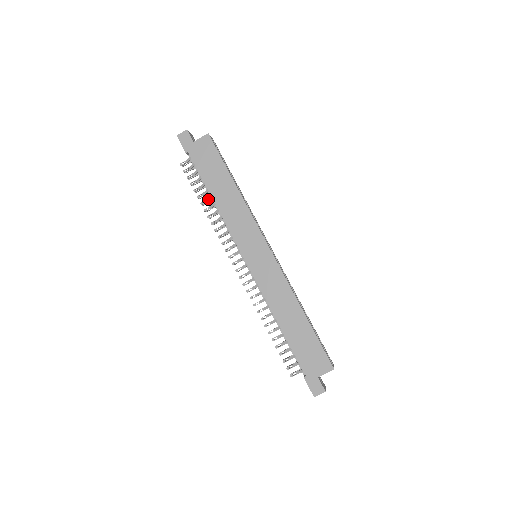
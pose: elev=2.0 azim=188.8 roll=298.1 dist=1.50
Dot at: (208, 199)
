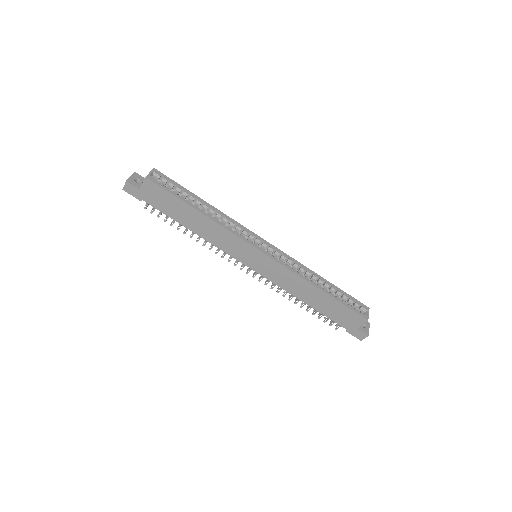
Dot at: occluded
